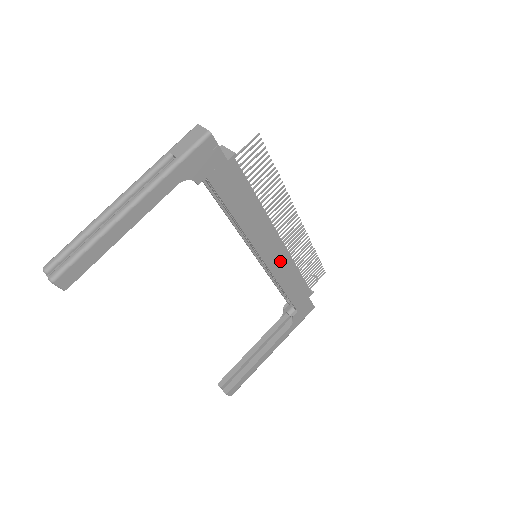
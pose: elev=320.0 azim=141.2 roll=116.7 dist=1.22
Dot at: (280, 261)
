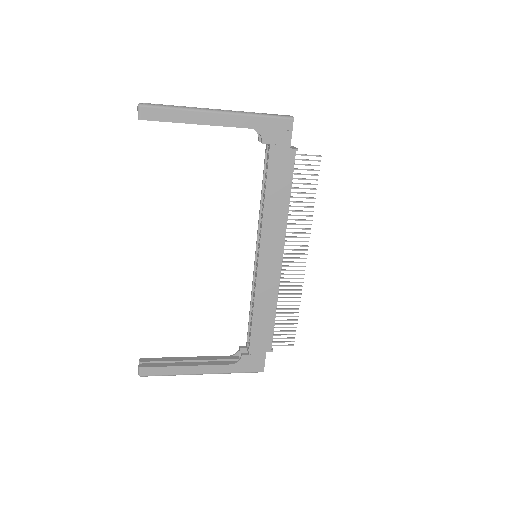
Dot at: (269, 279)
